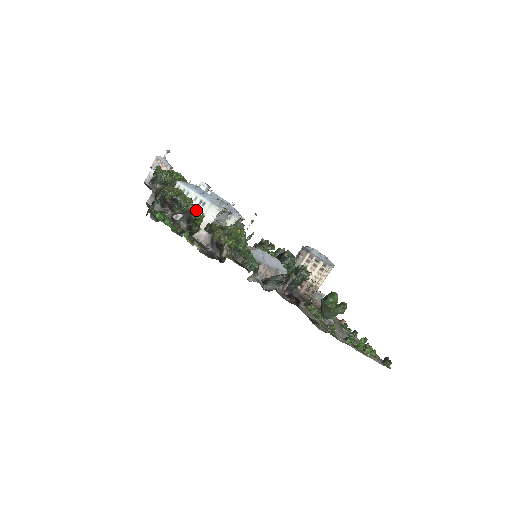
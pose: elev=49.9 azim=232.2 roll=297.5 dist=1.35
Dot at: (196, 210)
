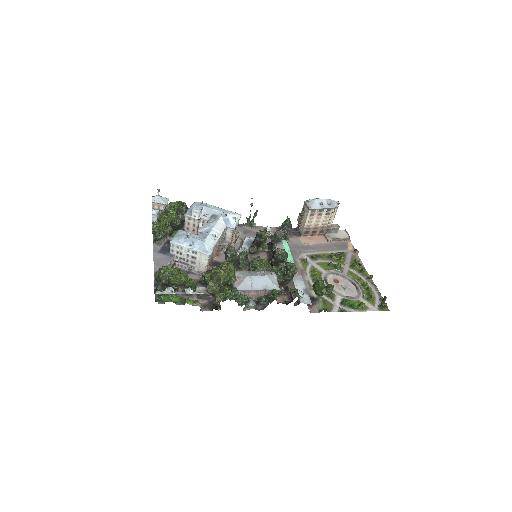
Dot at: (193, 257)
